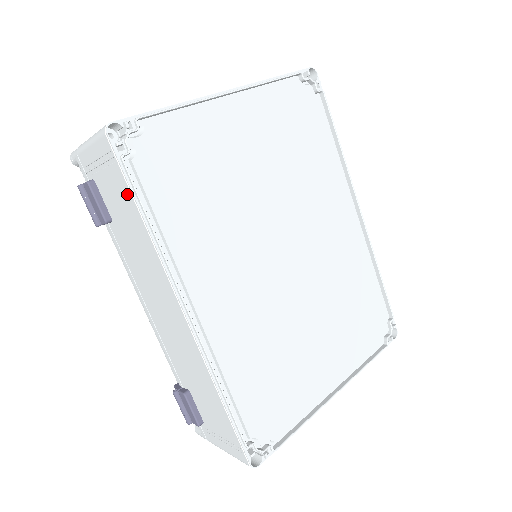
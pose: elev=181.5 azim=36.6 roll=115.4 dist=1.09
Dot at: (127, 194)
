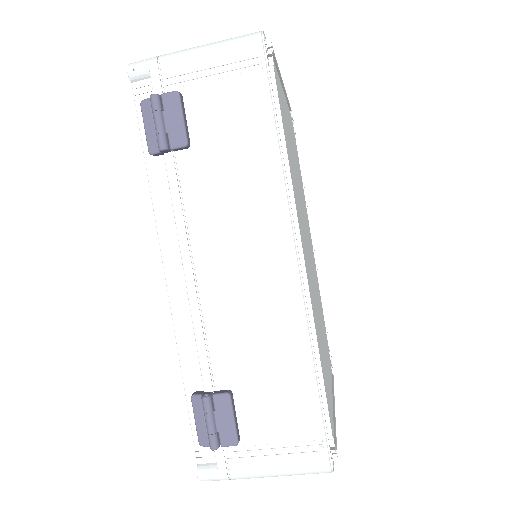
Dot at: (262, 106)
